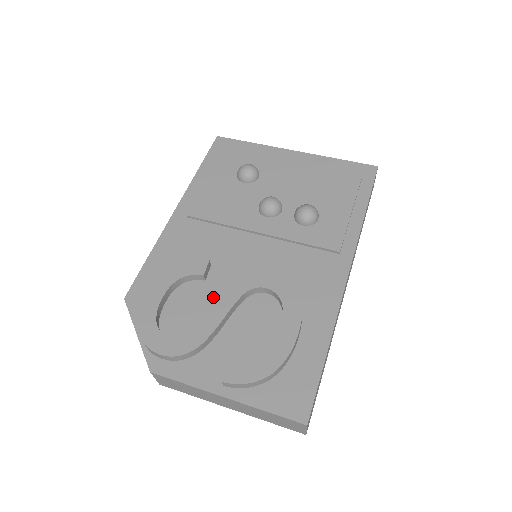
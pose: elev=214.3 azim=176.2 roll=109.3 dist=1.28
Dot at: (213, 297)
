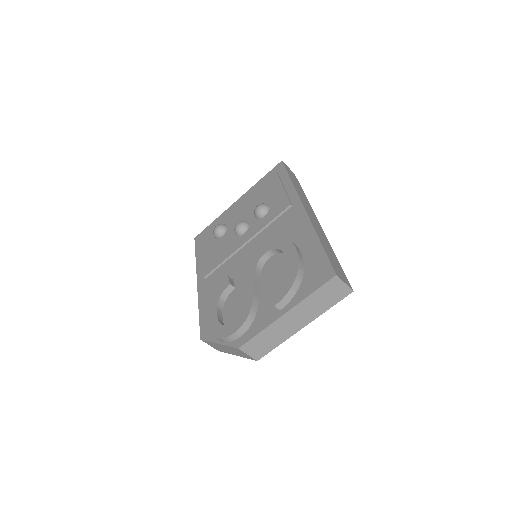
Dot at: occluded
